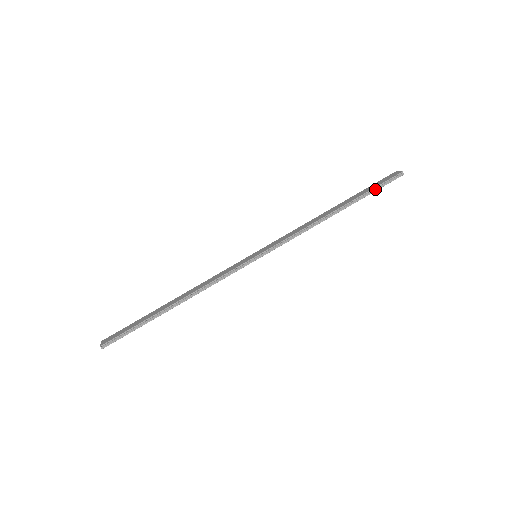
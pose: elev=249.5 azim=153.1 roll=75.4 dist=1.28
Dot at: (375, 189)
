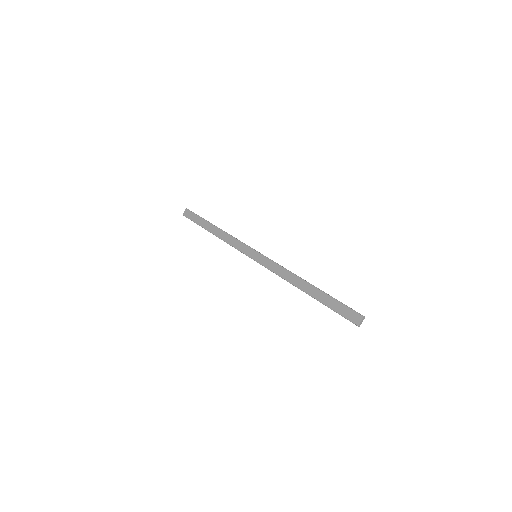
Dot at: (334, 310)
